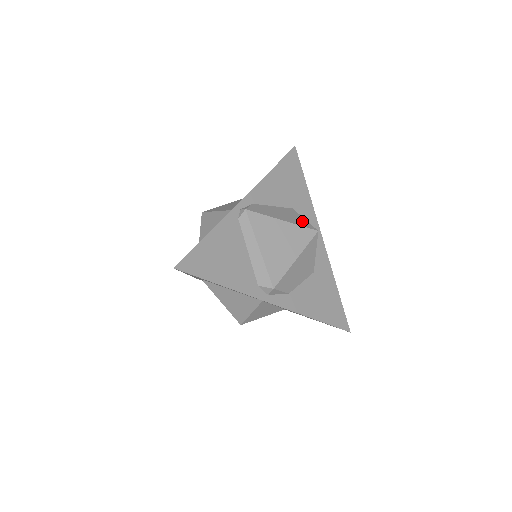
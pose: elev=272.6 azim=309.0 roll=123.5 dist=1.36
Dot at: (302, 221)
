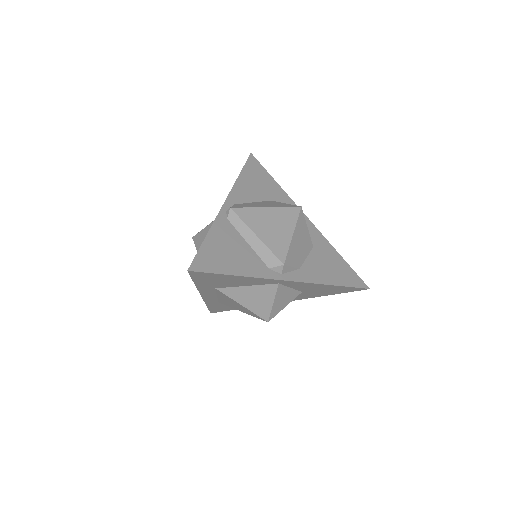
Dot at: (284, 204)
